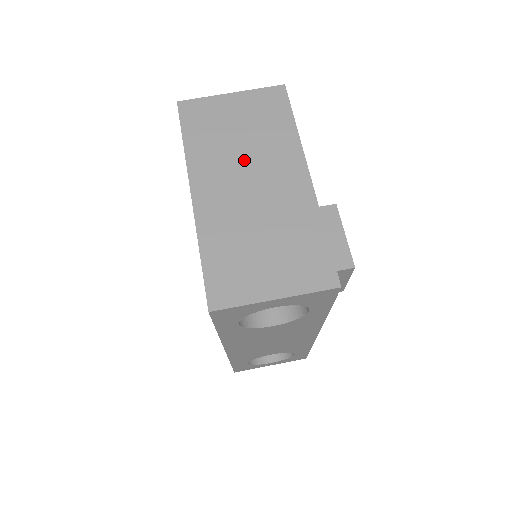
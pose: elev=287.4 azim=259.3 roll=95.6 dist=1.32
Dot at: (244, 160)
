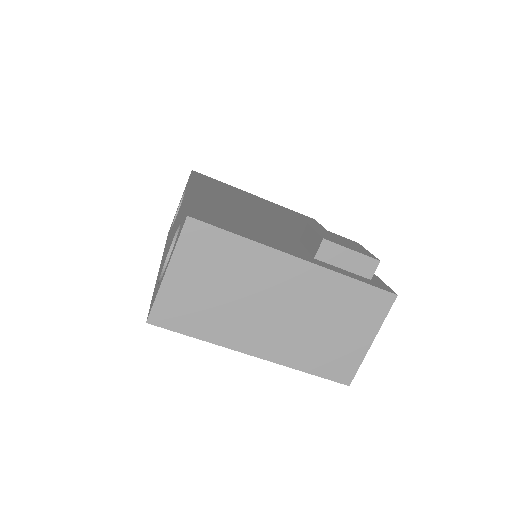
Dot at: (248, 301)
